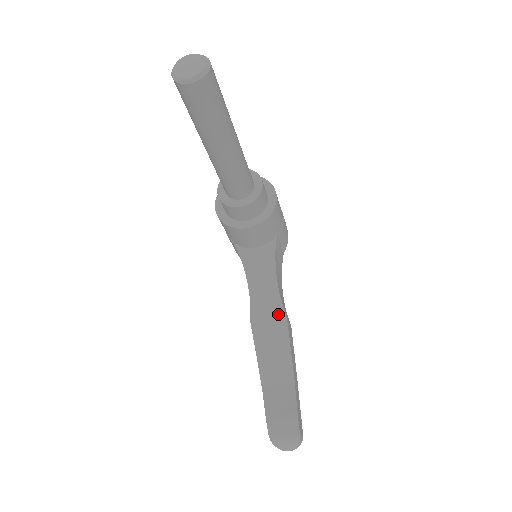
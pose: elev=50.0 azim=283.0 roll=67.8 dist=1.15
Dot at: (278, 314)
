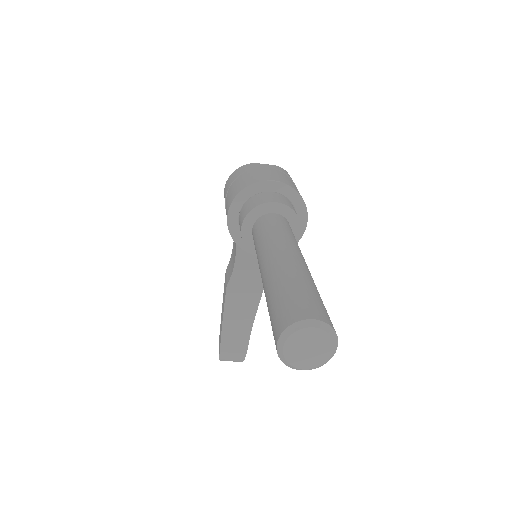
Dot at: (256, 286)
